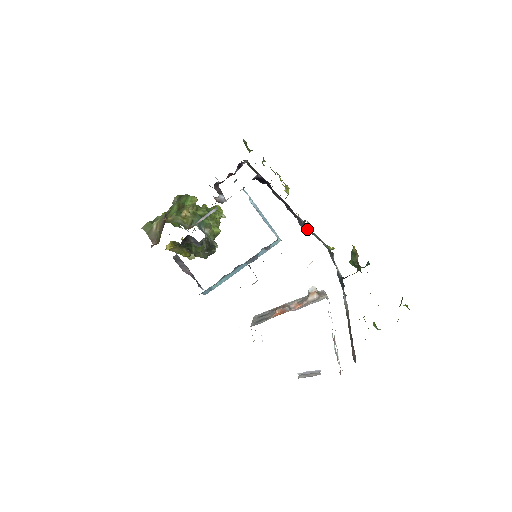
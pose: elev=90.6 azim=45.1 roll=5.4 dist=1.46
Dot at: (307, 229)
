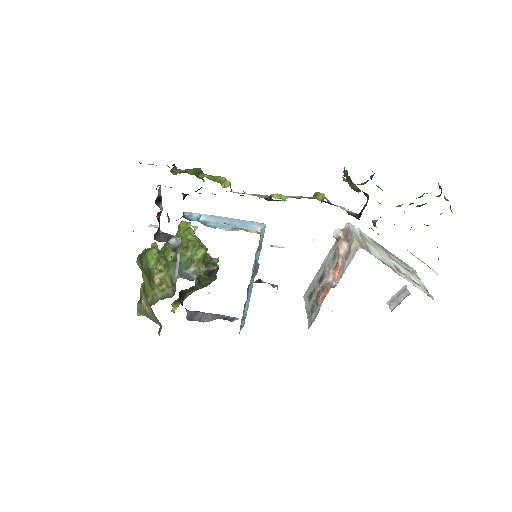
Dot at: (280, 200)
